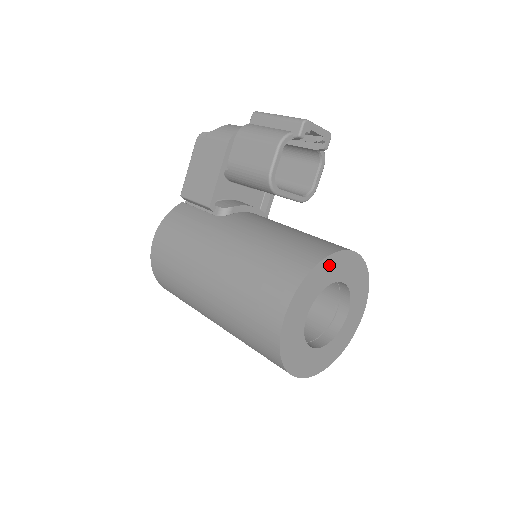
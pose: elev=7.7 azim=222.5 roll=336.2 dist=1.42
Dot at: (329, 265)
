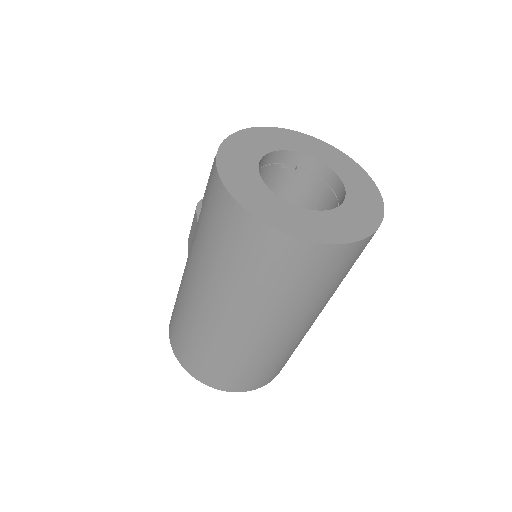
Dot at: (261, 135)
